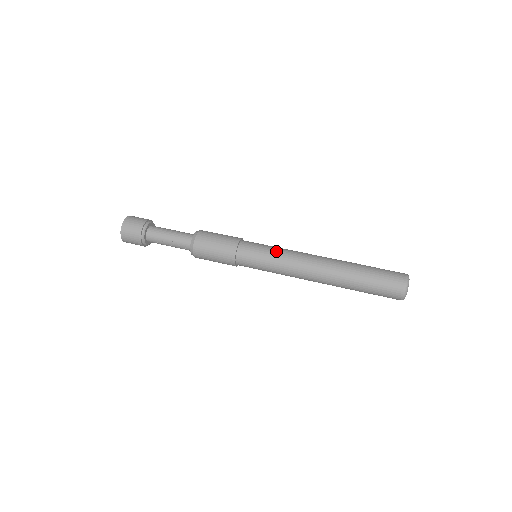
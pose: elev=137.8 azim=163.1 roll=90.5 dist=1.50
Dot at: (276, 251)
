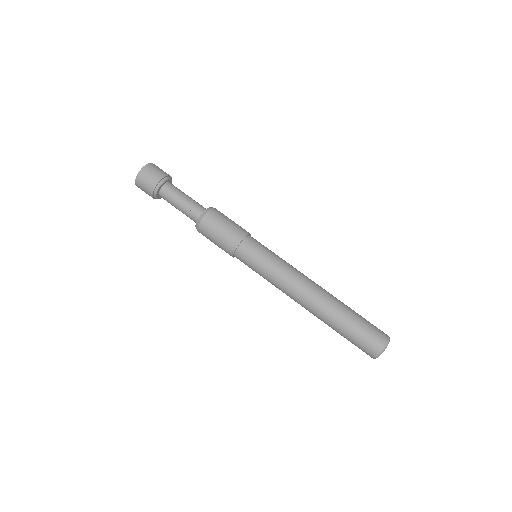
Dot at: occluded
